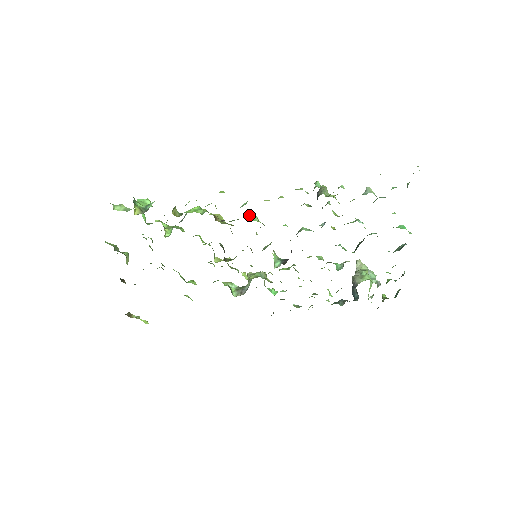
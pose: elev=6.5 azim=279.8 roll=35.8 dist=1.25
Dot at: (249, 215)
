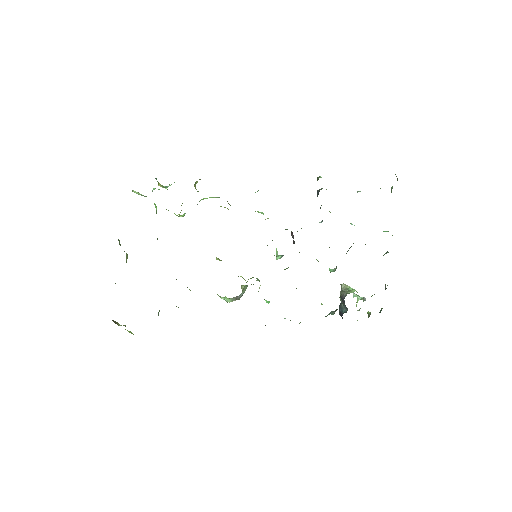
Dot at: (255, 211)
